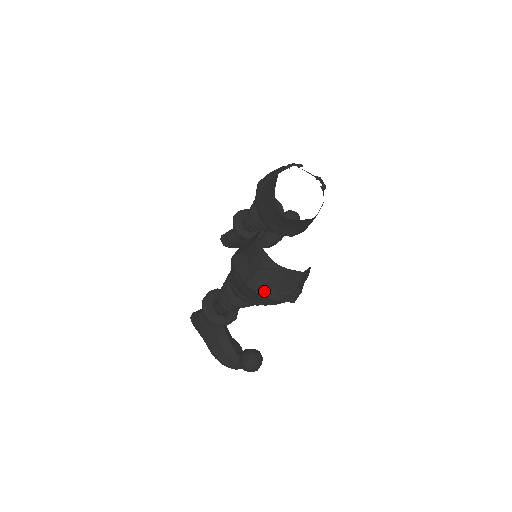
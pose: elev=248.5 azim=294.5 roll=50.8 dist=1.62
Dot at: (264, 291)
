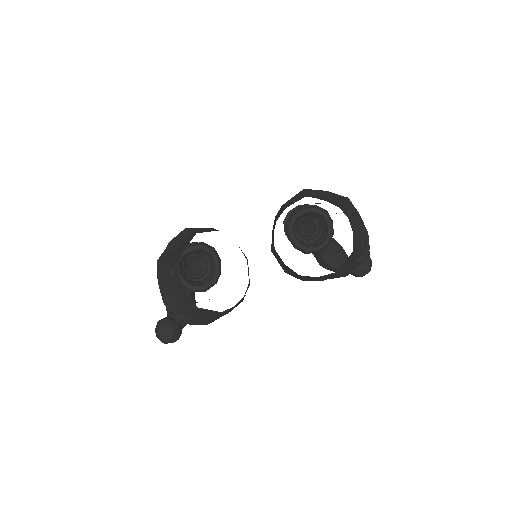
Dot at: (162, 284)
